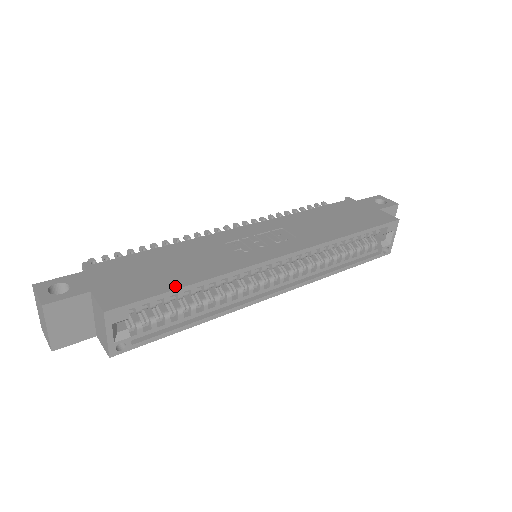
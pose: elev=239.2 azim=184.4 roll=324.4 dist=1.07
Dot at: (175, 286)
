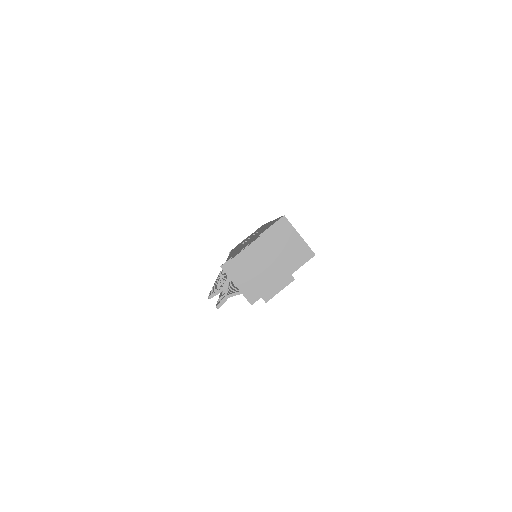
Dot at: occluded
